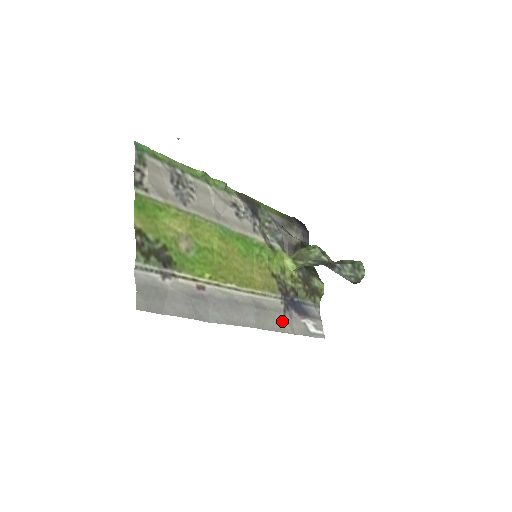
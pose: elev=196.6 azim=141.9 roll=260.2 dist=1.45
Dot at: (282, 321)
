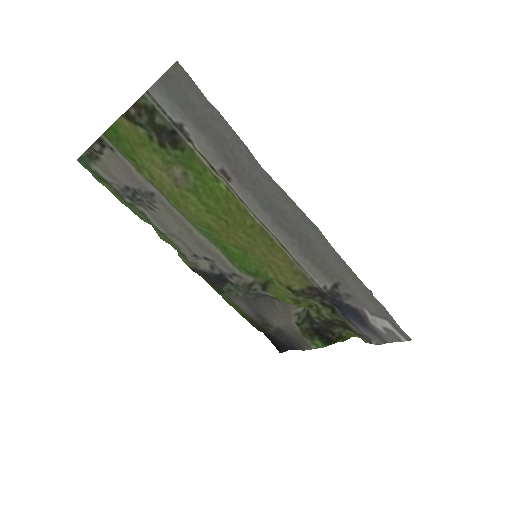
Dot at: (343, 278)
